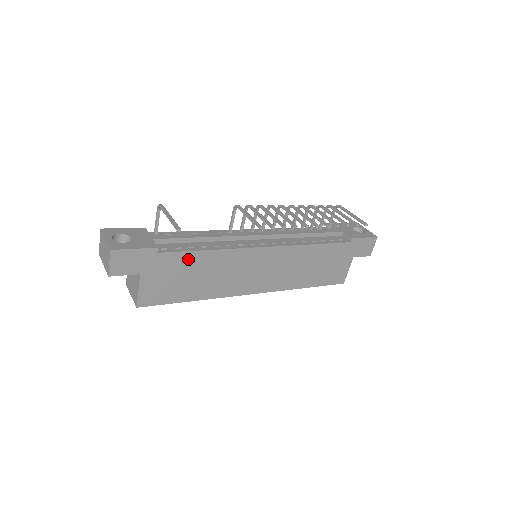
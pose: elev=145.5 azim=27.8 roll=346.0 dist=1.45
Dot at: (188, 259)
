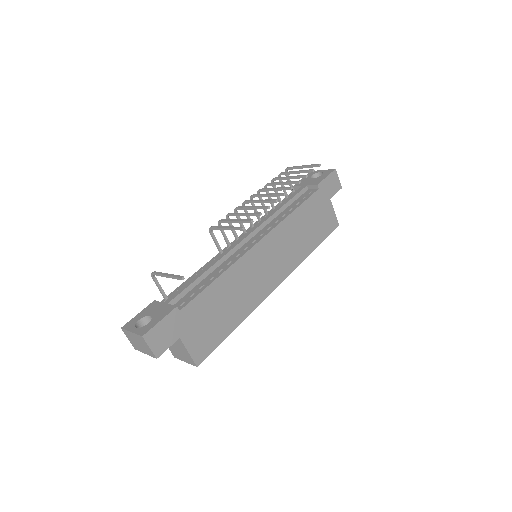
Dot at: (207, 297)
